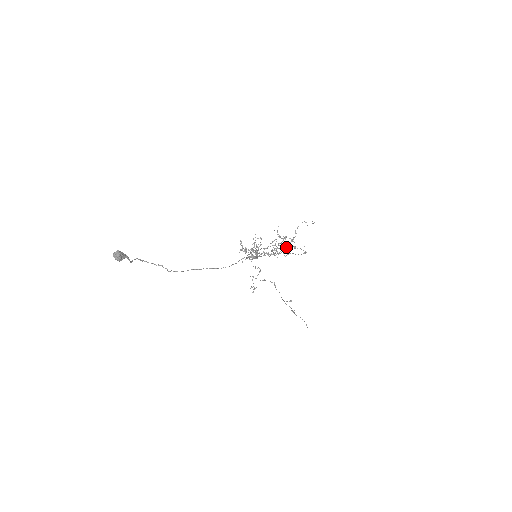
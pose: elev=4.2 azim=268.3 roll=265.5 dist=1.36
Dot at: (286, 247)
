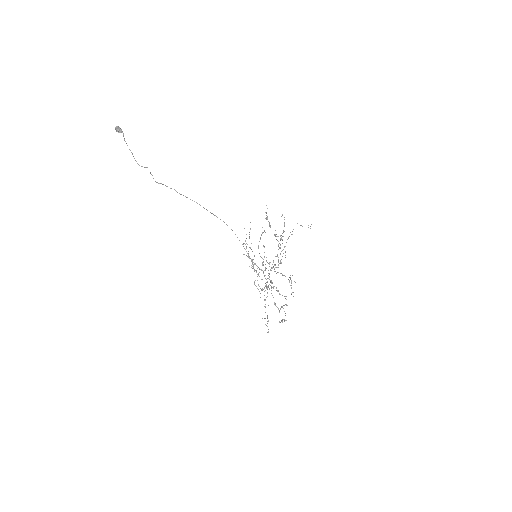
Dot at: occluded
